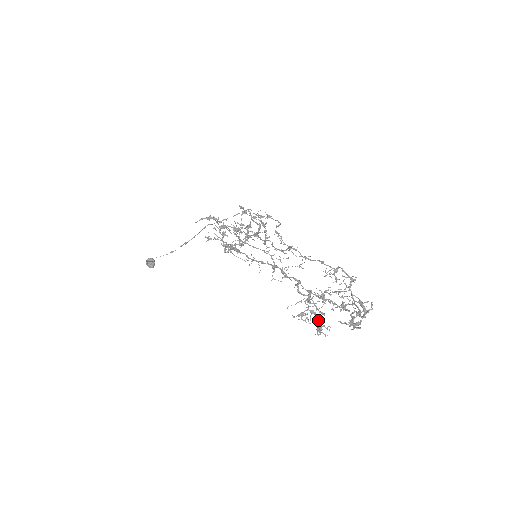
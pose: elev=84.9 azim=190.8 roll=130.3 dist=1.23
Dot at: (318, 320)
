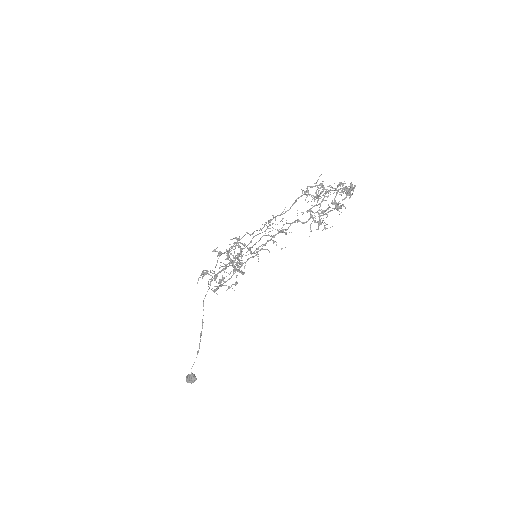
Dot at: occluded
